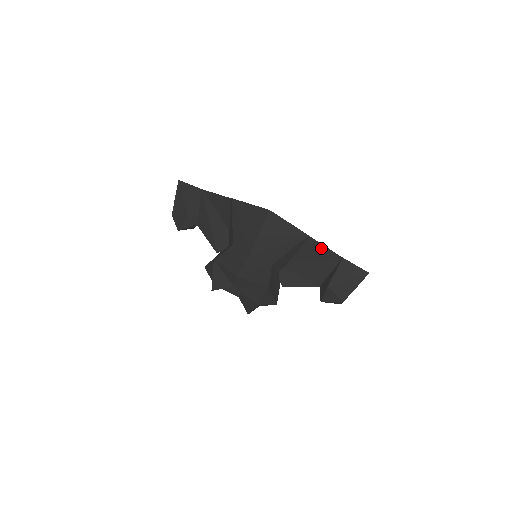
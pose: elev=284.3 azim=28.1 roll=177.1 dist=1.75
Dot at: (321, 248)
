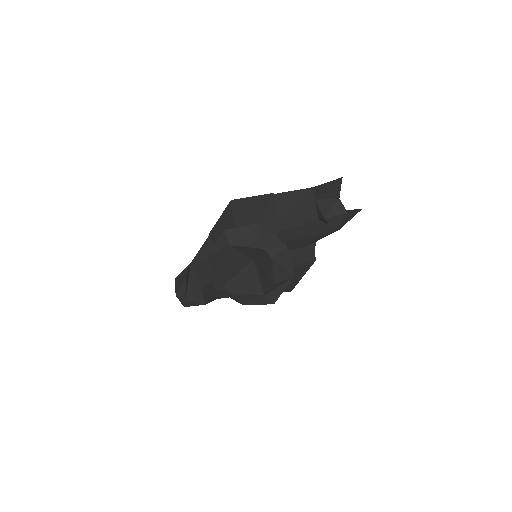
Dot at: (291, 195)
